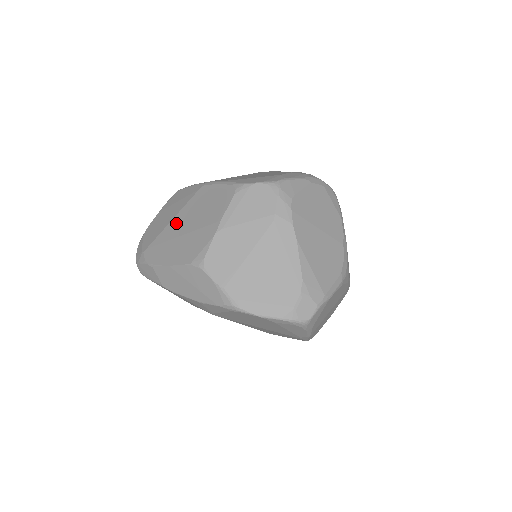
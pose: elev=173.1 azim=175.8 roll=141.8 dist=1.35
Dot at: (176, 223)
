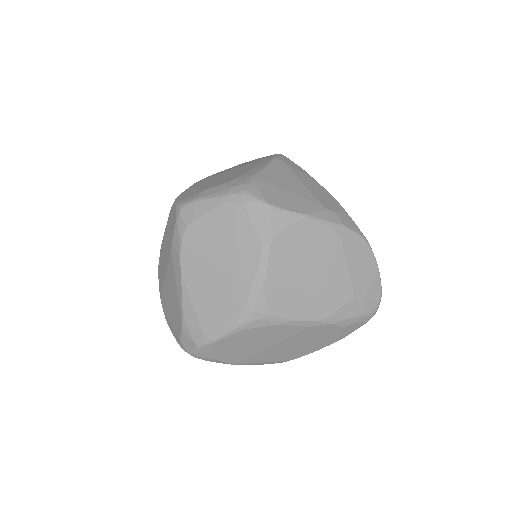
Dot at: occluded
